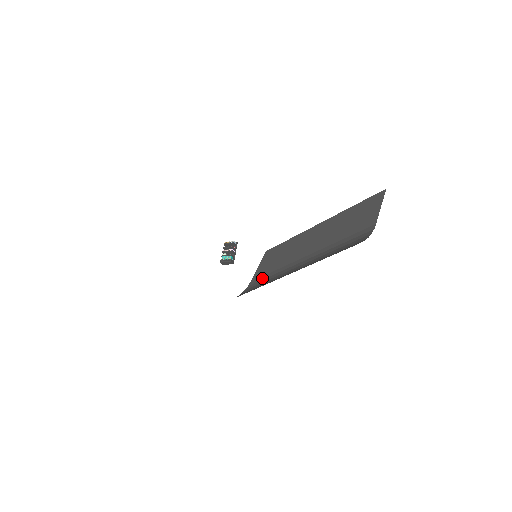
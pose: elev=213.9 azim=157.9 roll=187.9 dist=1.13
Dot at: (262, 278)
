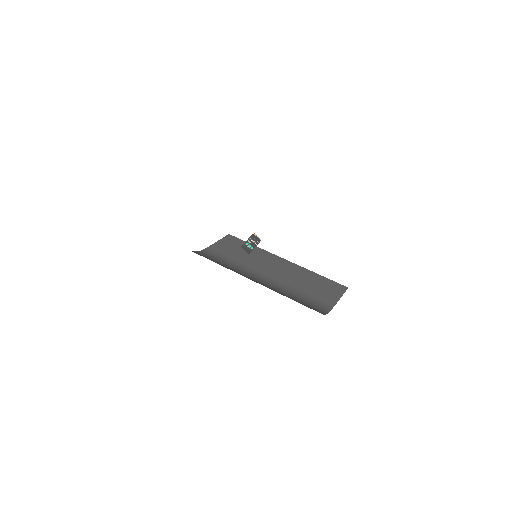
Dot at: (221, 256)
